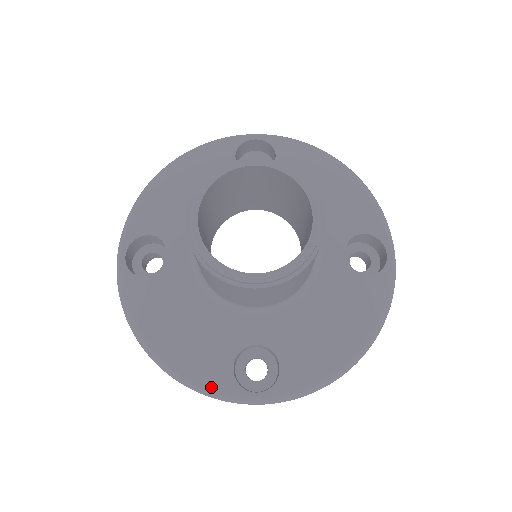
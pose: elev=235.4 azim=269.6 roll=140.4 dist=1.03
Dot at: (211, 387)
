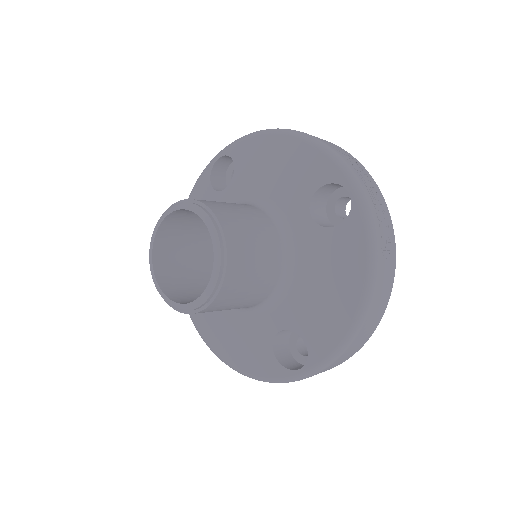
Dot at: (269, 376)
